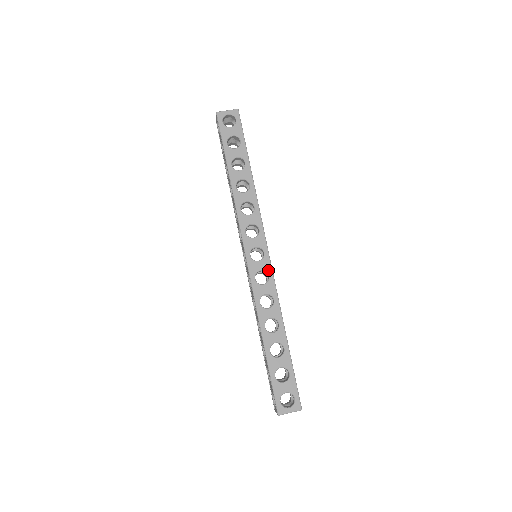
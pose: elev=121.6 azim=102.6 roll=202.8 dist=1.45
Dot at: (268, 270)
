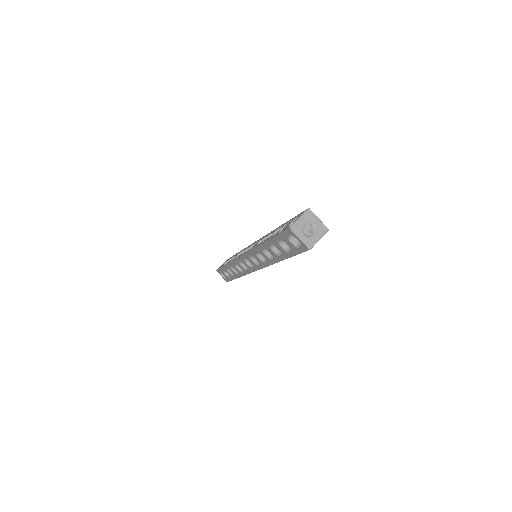
Dot at: (249, 270)
